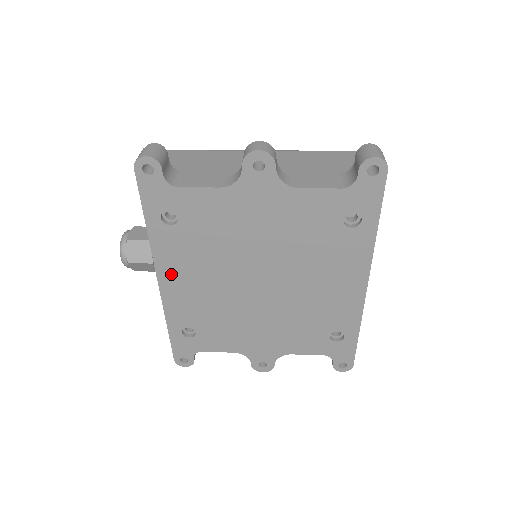
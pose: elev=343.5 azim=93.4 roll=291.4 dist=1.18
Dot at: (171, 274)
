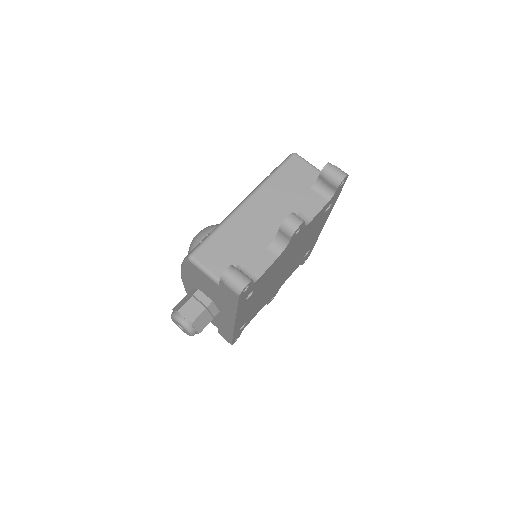
Dot at: (242, 315)
